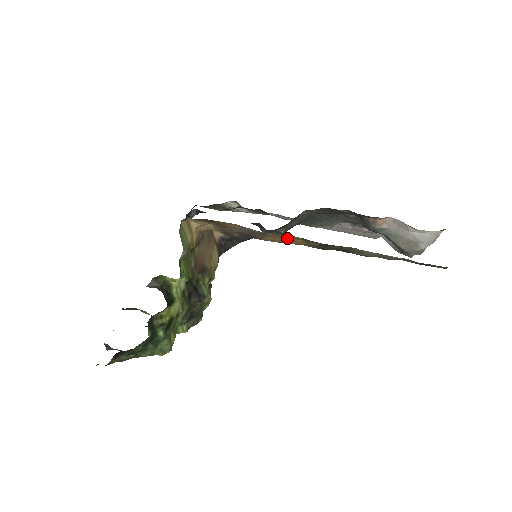
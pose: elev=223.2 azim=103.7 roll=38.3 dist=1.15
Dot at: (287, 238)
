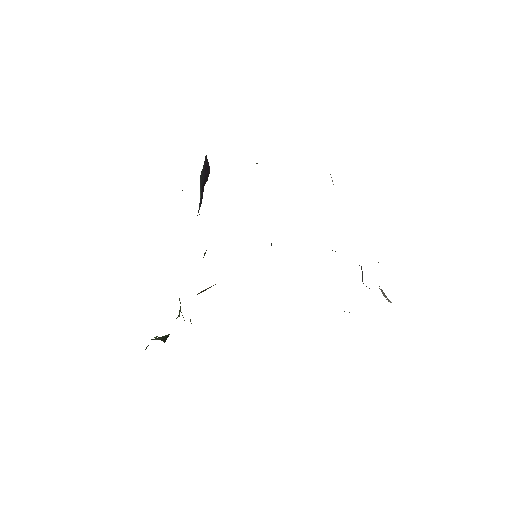
Dot at: occluded
